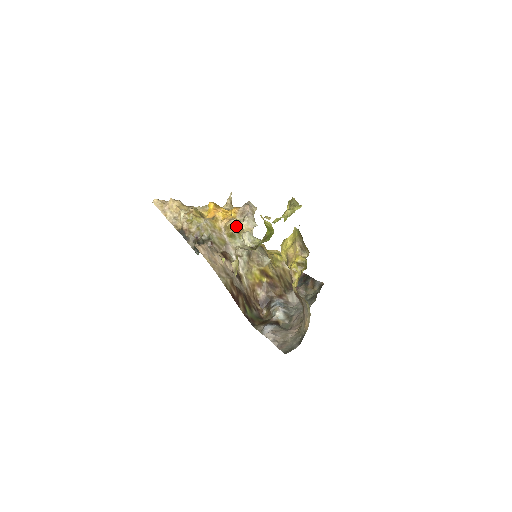
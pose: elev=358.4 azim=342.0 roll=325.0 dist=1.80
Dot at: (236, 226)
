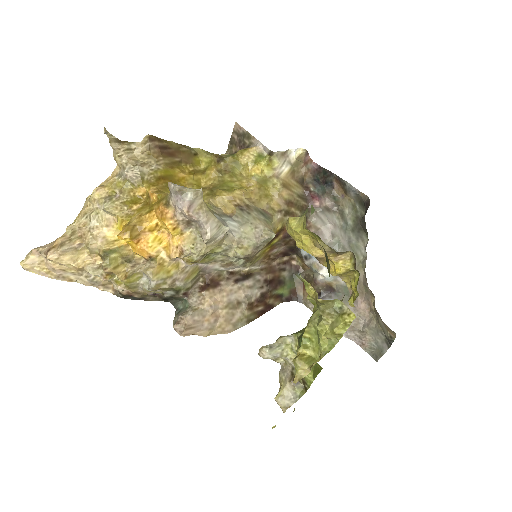
Dot at: (199, 254)
